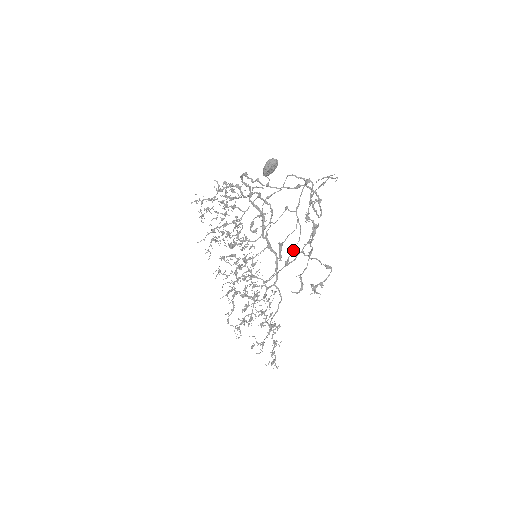
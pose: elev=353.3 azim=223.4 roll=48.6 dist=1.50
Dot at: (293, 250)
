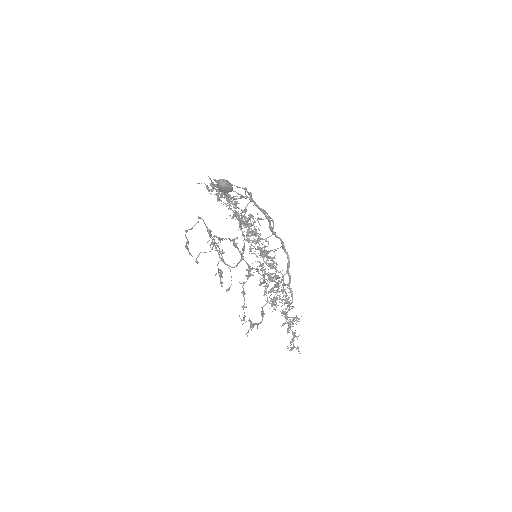
Dot at: occluded
